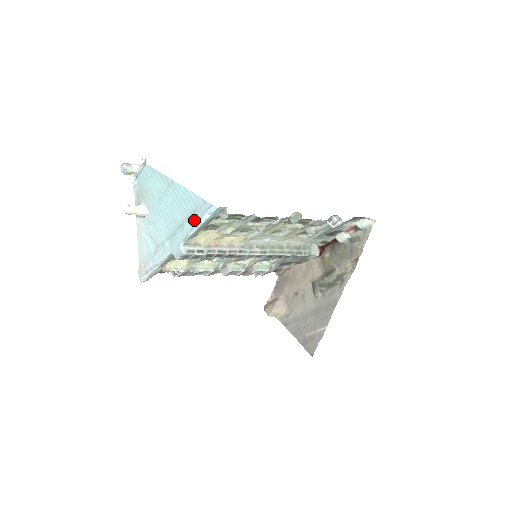
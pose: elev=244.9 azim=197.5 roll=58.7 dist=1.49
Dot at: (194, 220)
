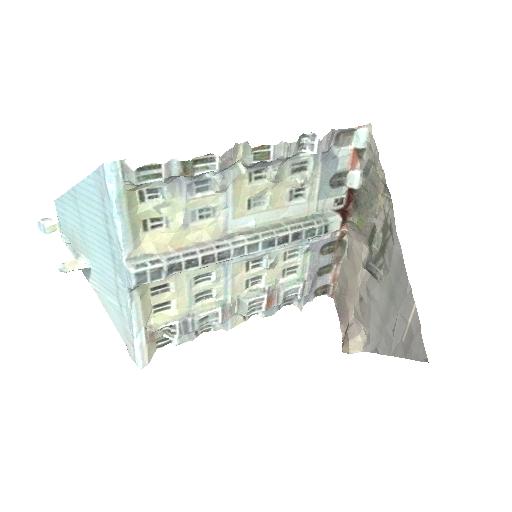
Dot at: (109, 211)
